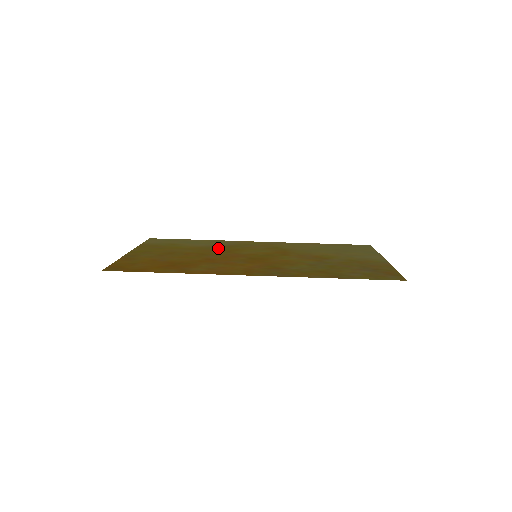
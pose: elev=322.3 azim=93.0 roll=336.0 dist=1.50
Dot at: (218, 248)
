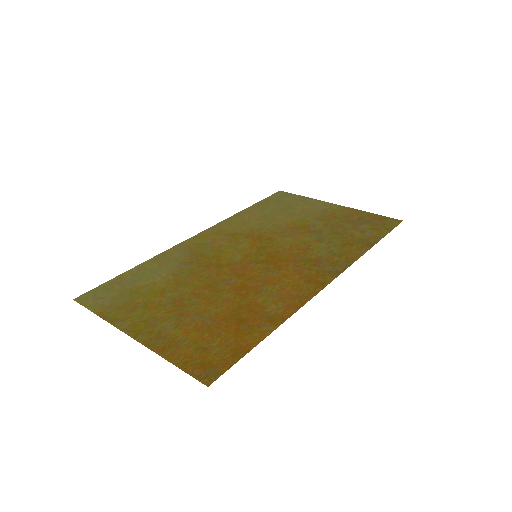
Dot at: (195, 267)
